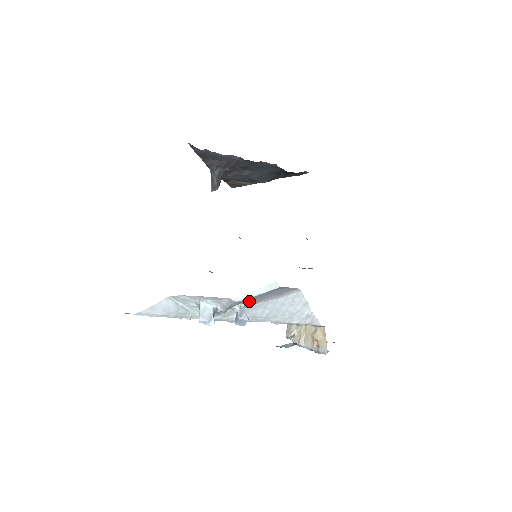
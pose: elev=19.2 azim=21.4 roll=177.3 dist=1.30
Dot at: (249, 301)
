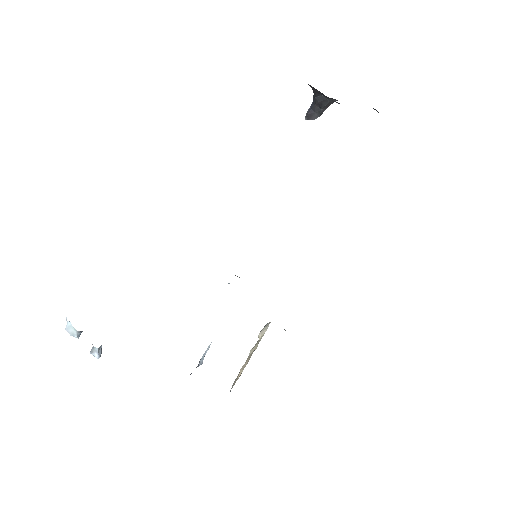
Dot at: occluded
